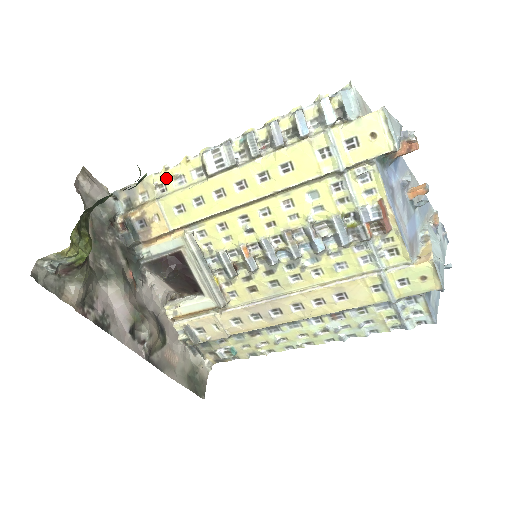
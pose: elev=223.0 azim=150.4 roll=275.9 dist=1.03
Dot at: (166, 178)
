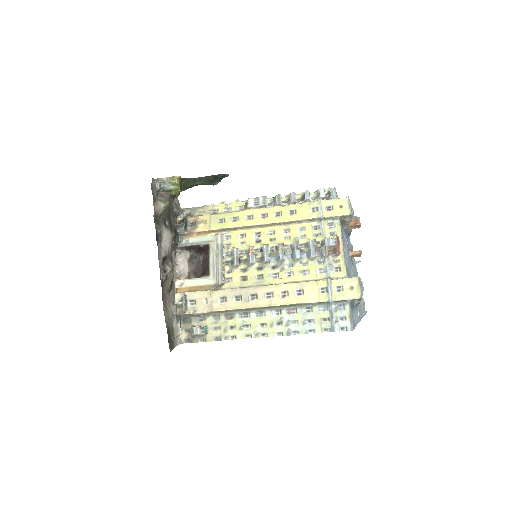
Dot at: (220, 207)
